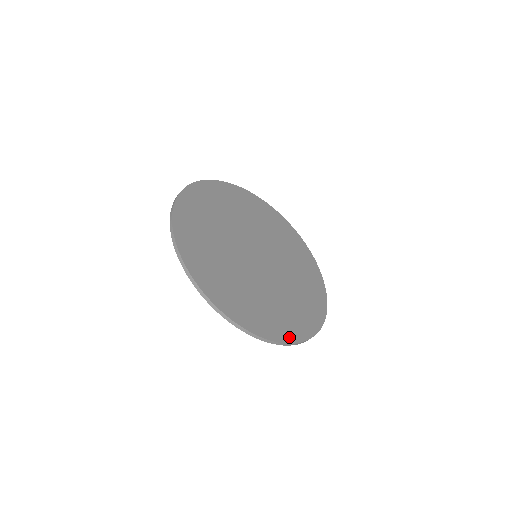
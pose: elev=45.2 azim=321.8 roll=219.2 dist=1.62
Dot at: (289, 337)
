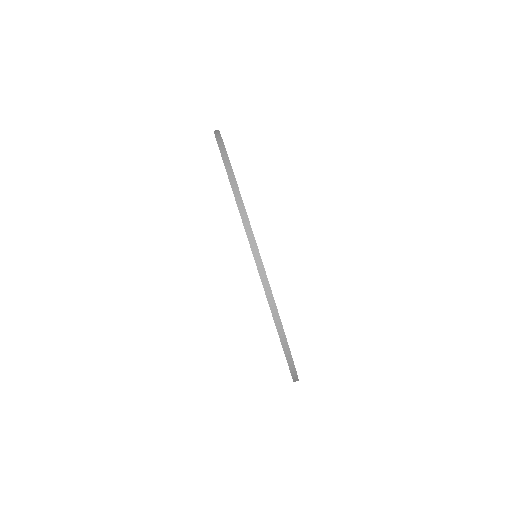
Dot at: occluded
